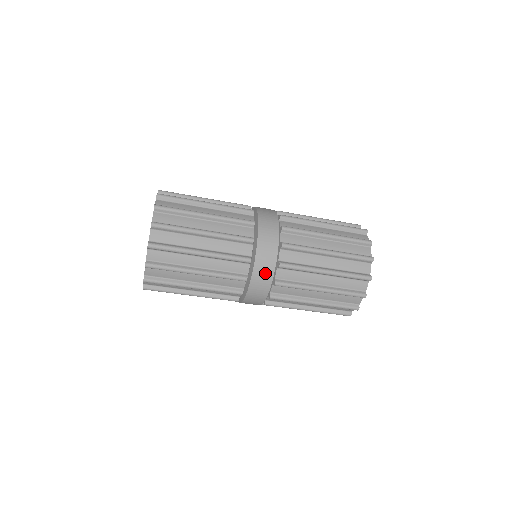
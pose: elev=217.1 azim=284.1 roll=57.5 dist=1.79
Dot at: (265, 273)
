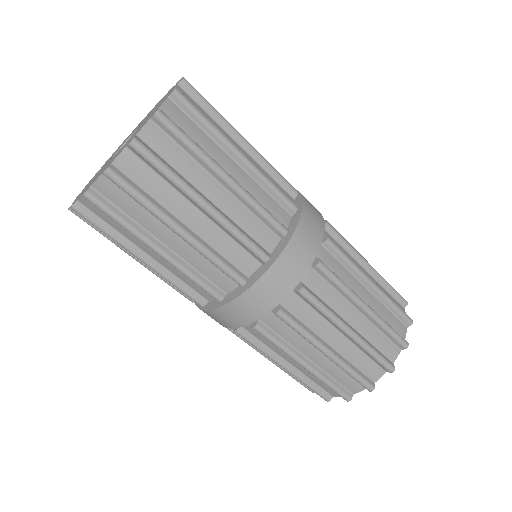
Dot at: (251, 309)
